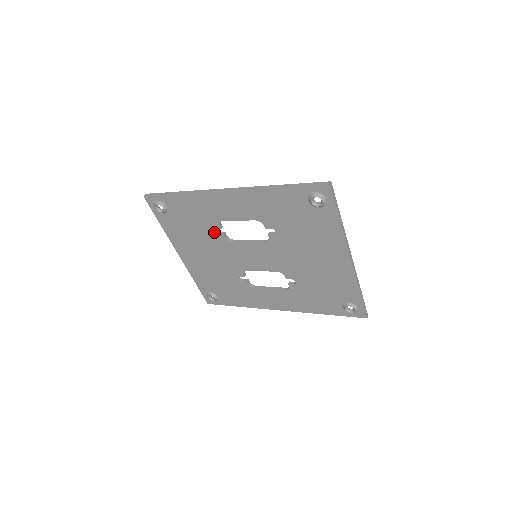
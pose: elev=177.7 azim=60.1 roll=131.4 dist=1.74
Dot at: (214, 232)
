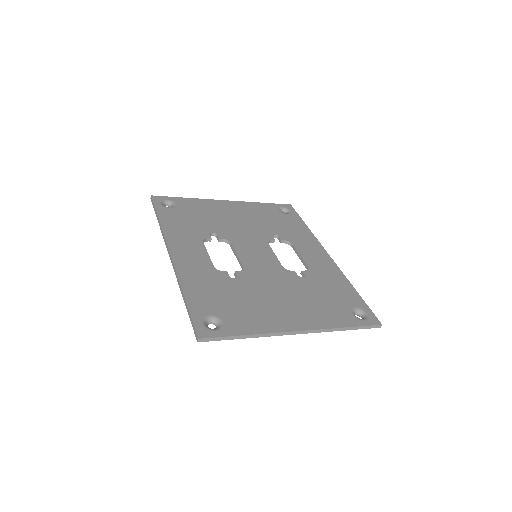
Dot at: (212, 235)
